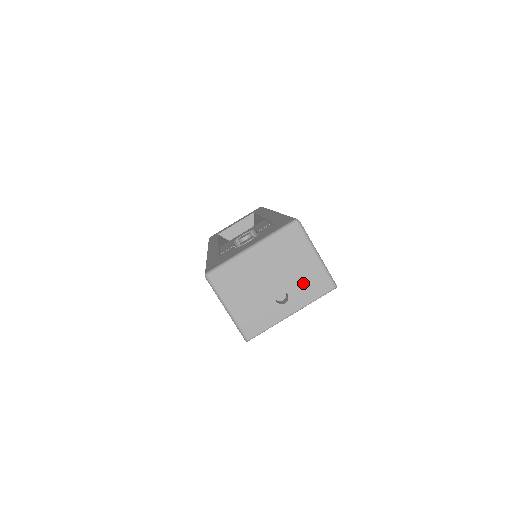
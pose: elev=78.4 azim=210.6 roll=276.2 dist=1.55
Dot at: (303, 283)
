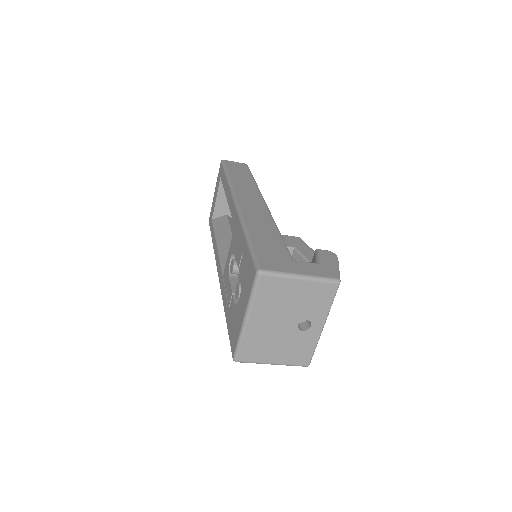
Dot at: (310, 304)
